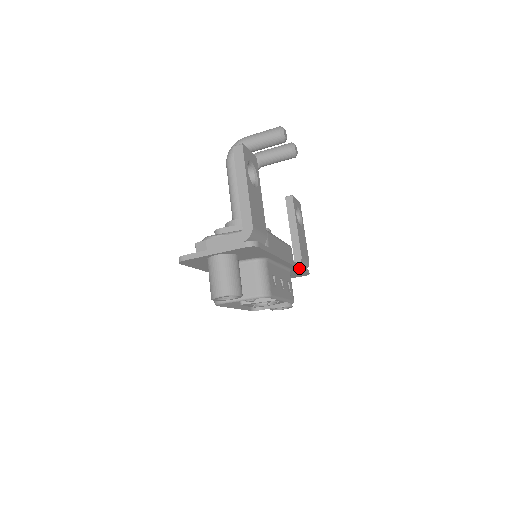
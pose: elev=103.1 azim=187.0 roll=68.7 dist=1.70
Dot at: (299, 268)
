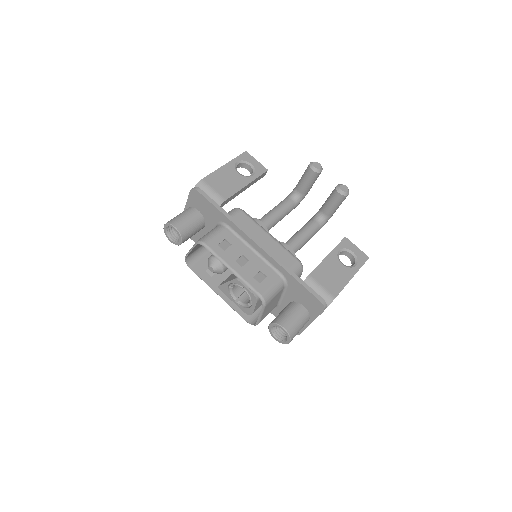
Dot at: (287, 271)
